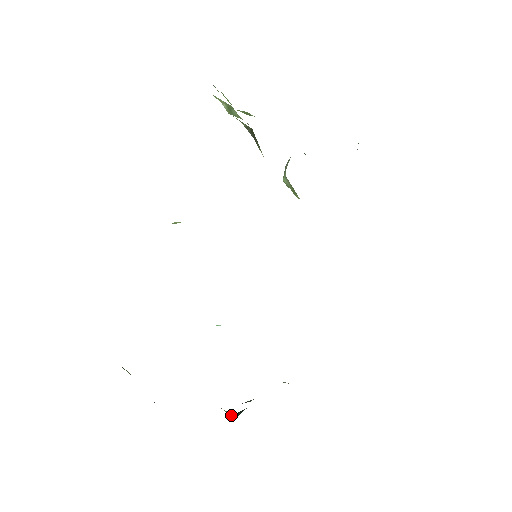
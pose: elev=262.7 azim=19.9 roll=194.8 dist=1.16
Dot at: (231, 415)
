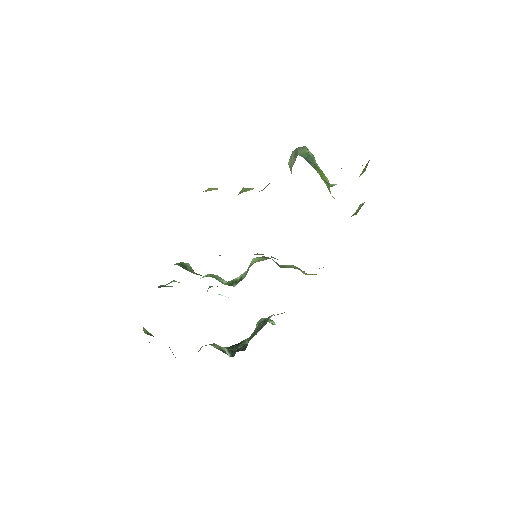
Dot at: (229, 353)
